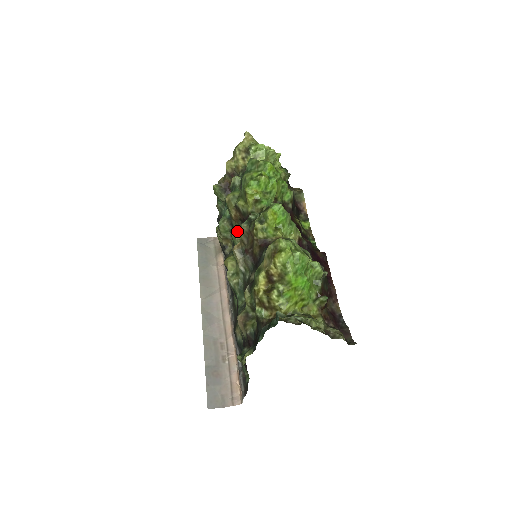
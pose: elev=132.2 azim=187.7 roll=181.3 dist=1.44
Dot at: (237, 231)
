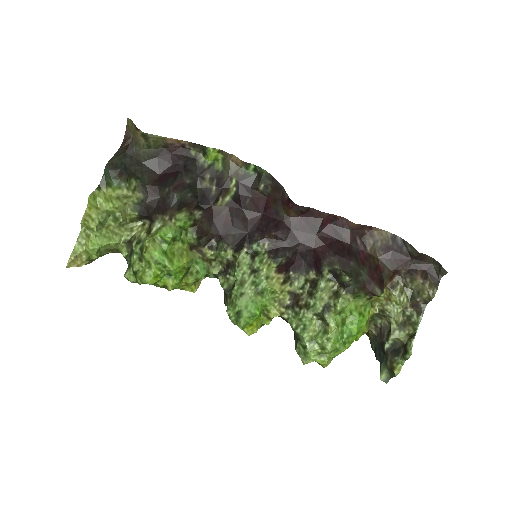
Dot at: occluded
